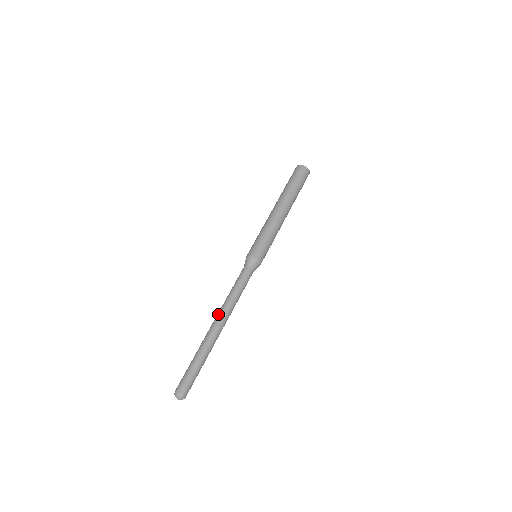
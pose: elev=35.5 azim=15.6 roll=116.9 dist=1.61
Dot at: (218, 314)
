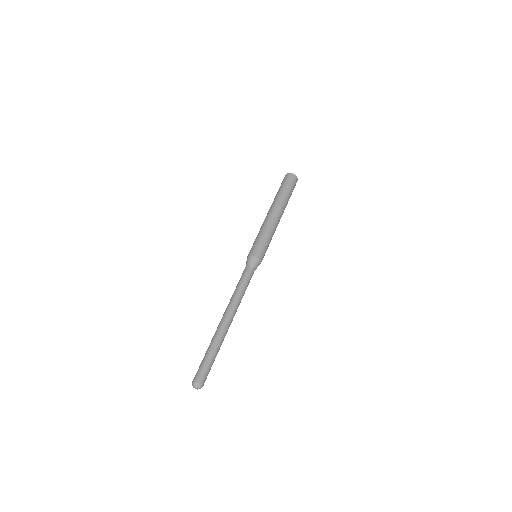
Dot at: (226, 310)
